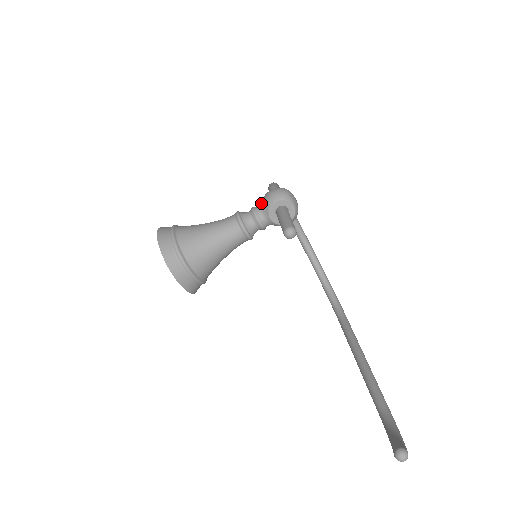
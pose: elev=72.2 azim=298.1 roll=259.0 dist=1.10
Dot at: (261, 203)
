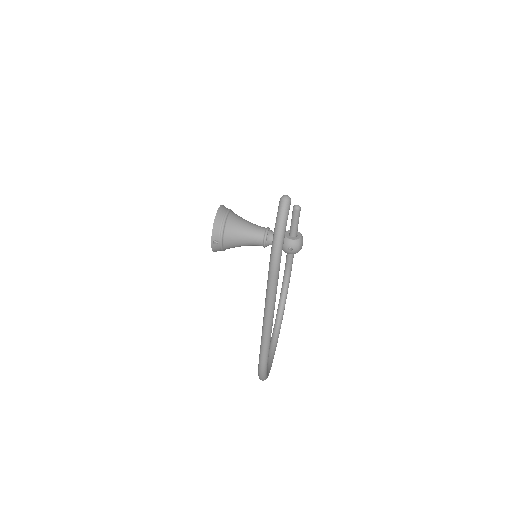
Dot at: occluded
